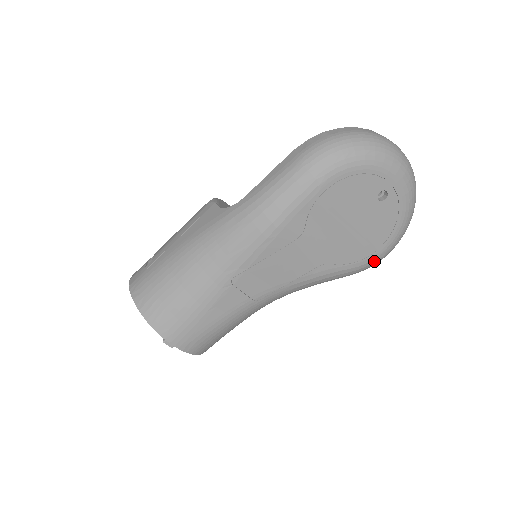
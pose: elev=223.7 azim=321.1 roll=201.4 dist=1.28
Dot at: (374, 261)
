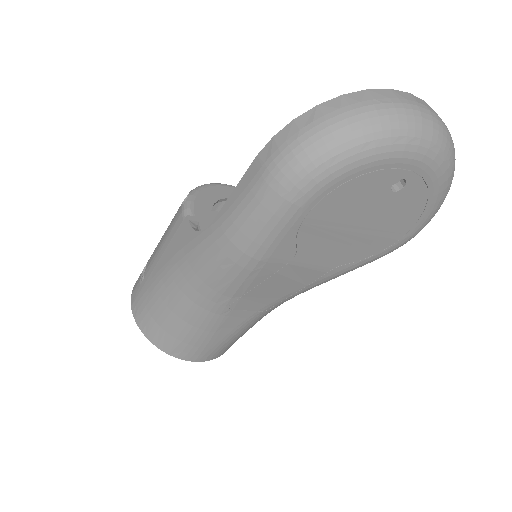
Dot at: (404, 243)
